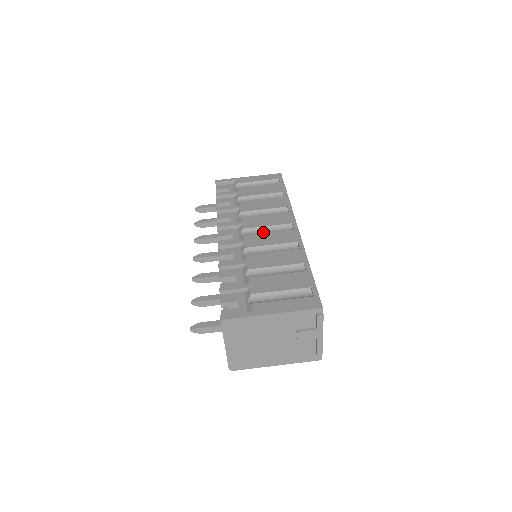
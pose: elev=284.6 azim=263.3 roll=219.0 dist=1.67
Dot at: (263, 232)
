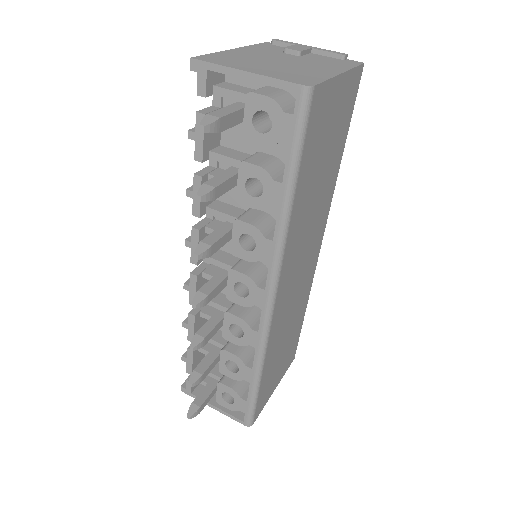
Dot at: occluded
